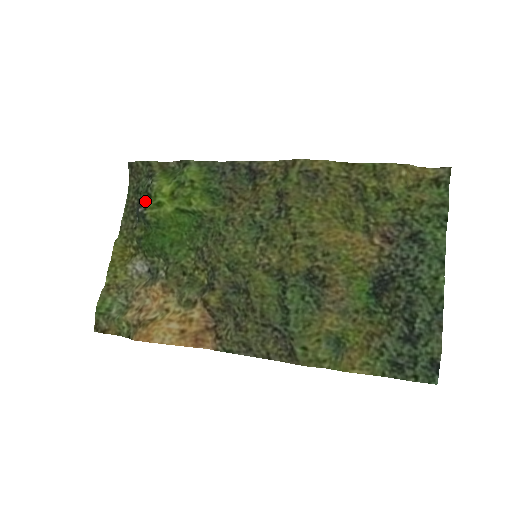
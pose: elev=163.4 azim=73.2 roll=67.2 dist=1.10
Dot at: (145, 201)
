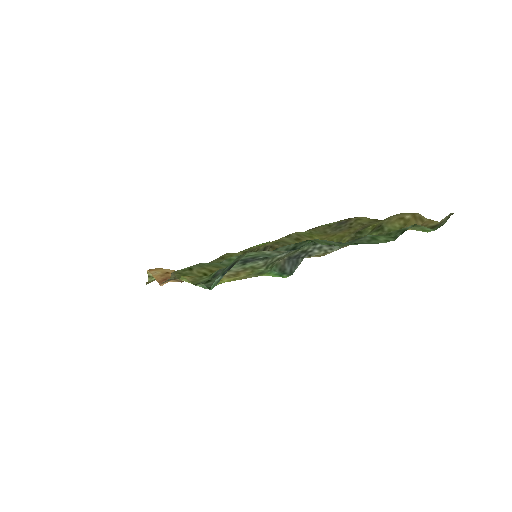
Dot at: occluded
